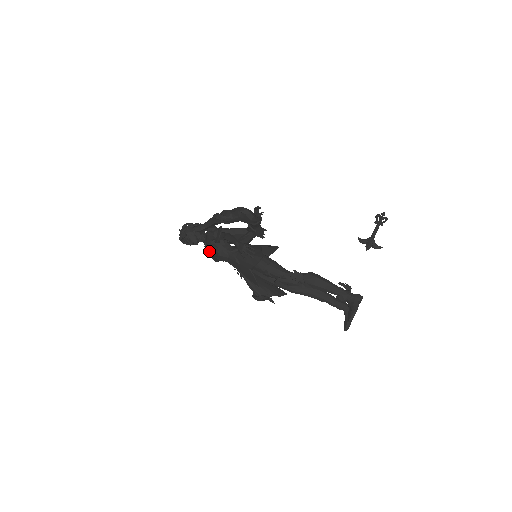
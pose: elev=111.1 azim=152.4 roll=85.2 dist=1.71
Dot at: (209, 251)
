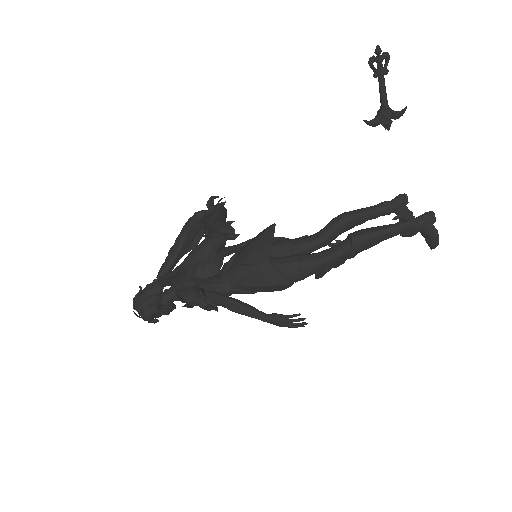
Dot at: (205, 309)
